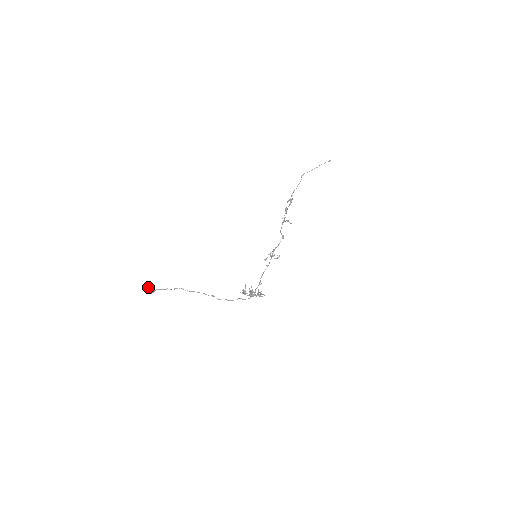
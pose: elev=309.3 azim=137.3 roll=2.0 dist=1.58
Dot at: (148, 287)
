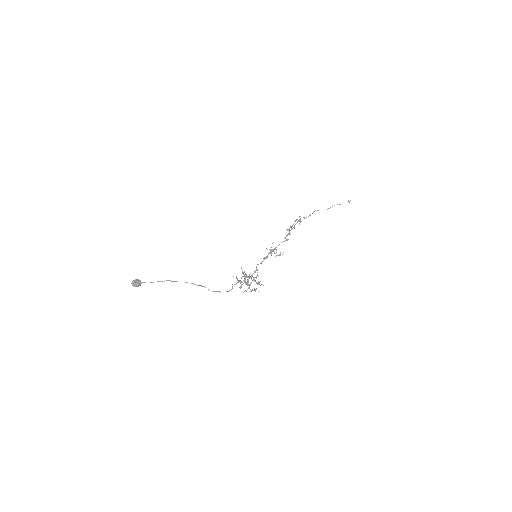
Dot at: occluded
